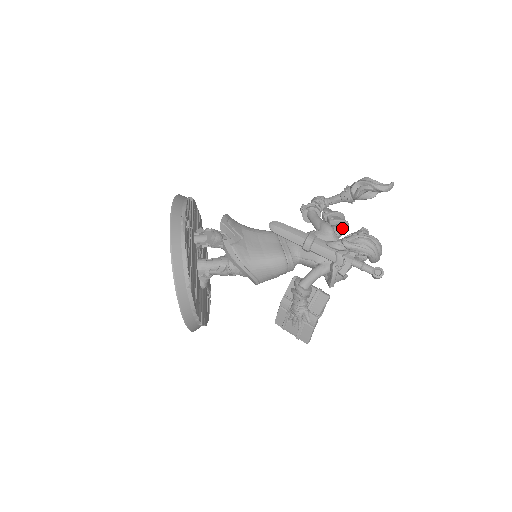
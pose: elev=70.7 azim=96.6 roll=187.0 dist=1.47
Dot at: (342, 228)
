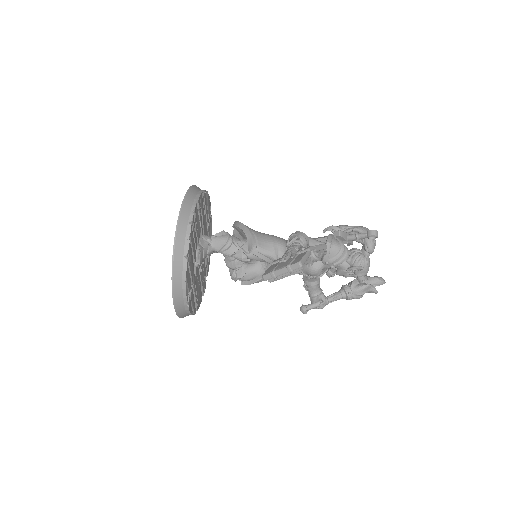
Dot at: occluded
